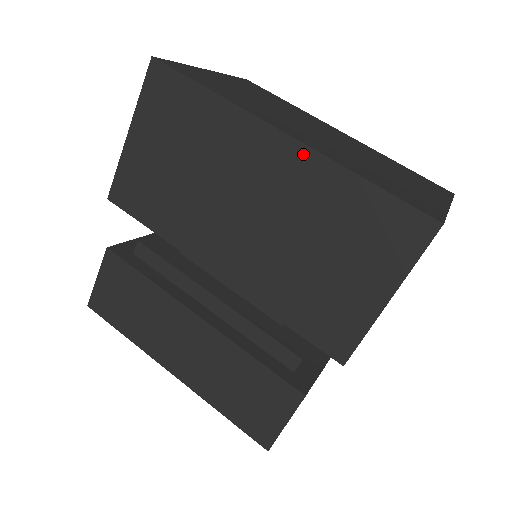
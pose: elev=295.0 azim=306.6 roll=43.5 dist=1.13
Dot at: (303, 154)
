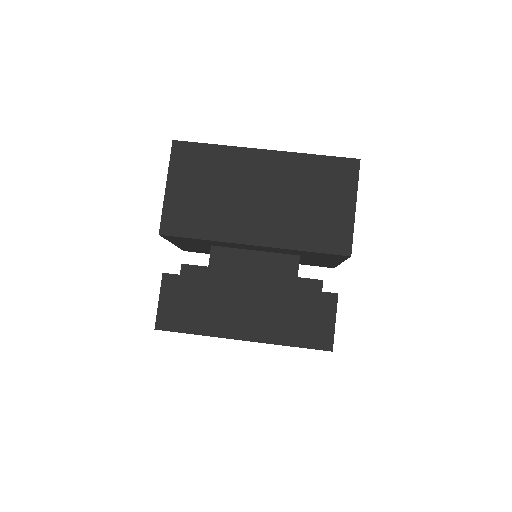
Dot at: (280, 156)
